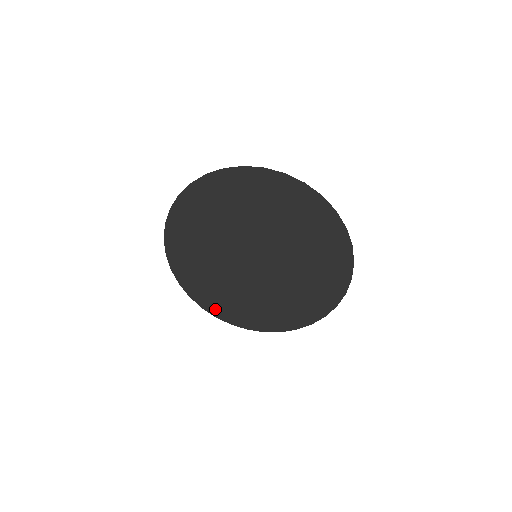
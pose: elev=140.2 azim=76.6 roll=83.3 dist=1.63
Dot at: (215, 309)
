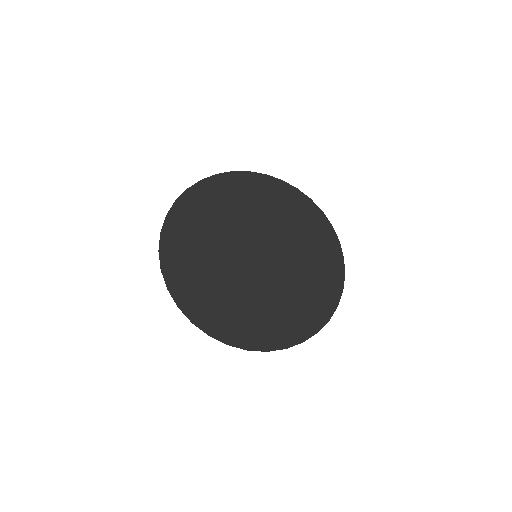
Dot at: (225, 332)
